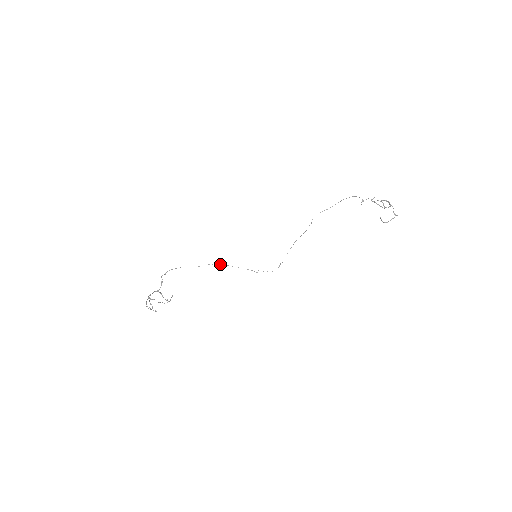
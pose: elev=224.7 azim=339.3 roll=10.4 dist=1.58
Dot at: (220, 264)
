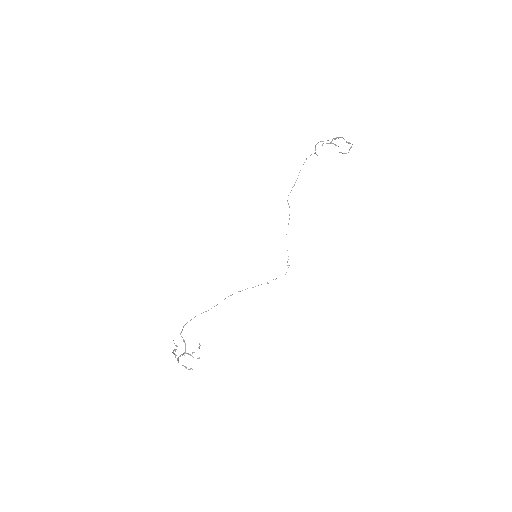
Dot at: (231, 295)
